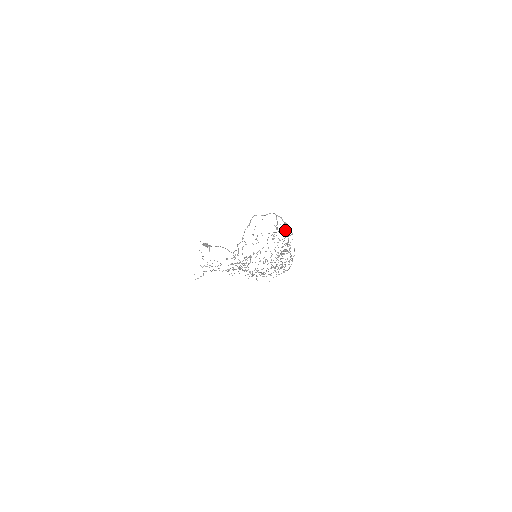
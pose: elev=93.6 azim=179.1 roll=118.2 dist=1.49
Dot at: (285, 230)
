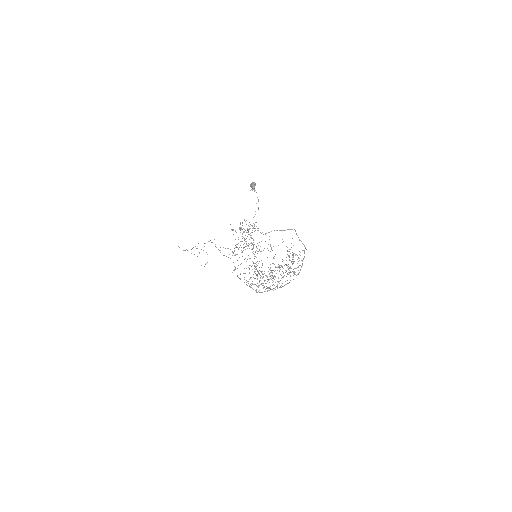
Dot at: occluded
